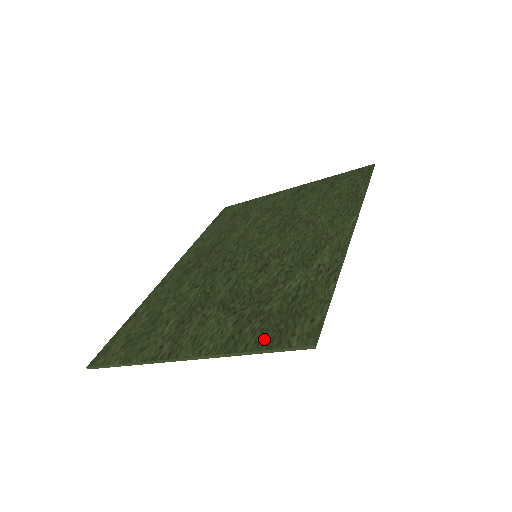
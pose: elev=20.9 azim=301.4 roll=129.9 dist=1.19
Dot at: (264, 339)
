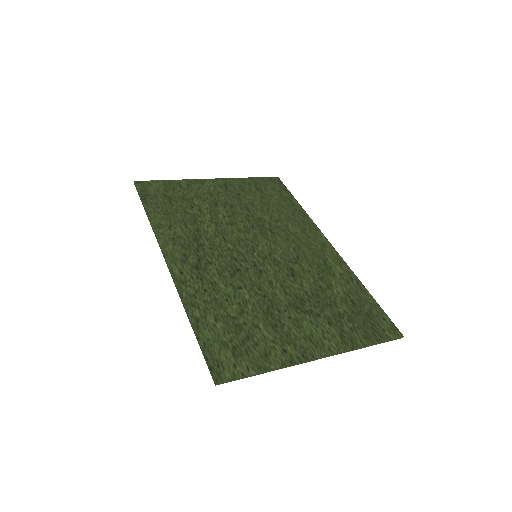
Dot at: (368, 335)
